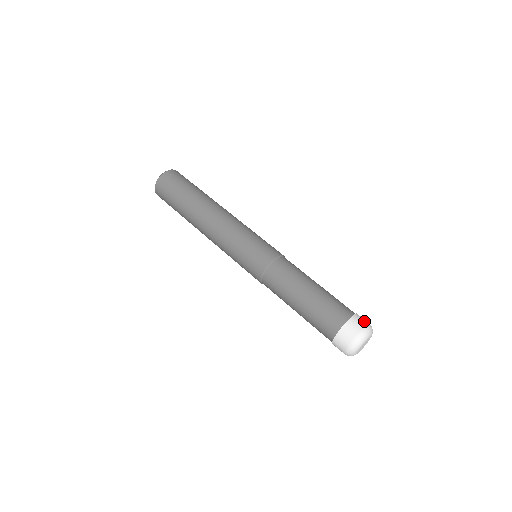
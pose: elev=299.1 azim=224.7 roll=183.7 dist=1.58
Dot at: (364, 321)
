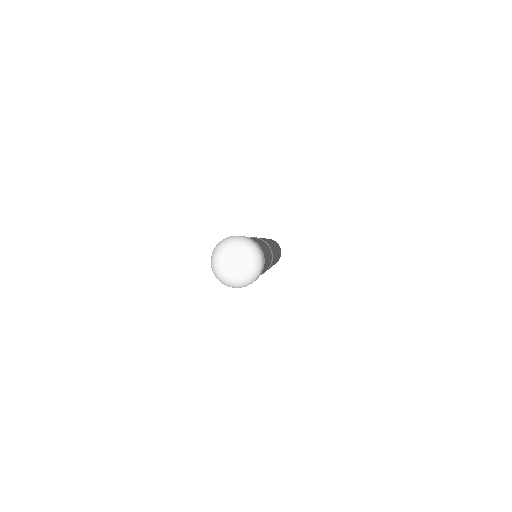
Dot at: (257, 244)
